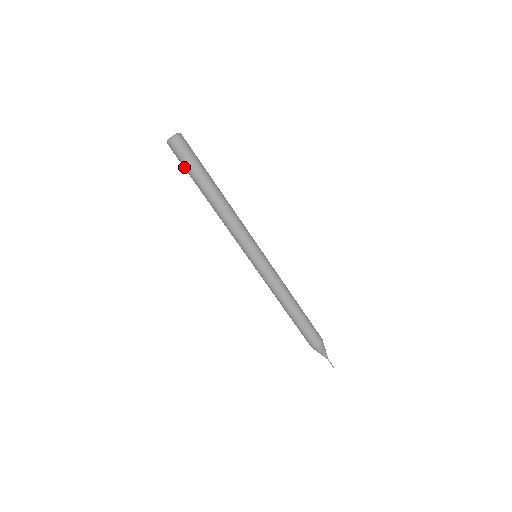
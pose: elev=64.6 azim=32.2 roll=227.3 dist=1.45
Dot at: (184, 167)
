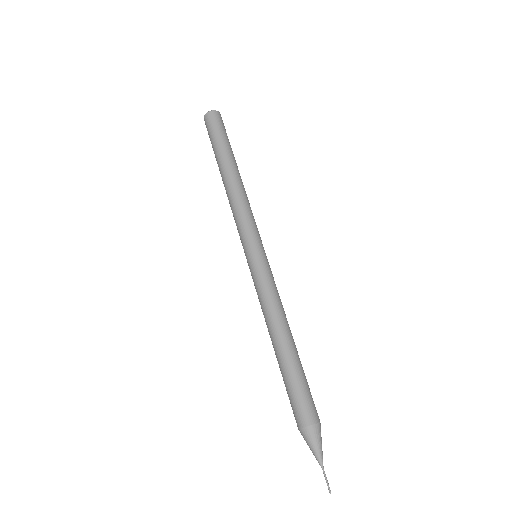
Dot at: (211, 143)
